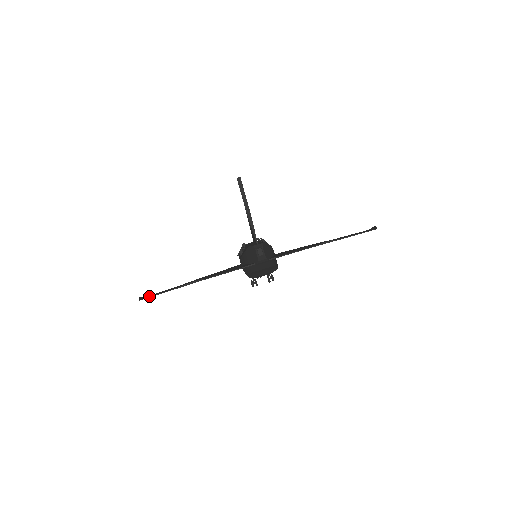
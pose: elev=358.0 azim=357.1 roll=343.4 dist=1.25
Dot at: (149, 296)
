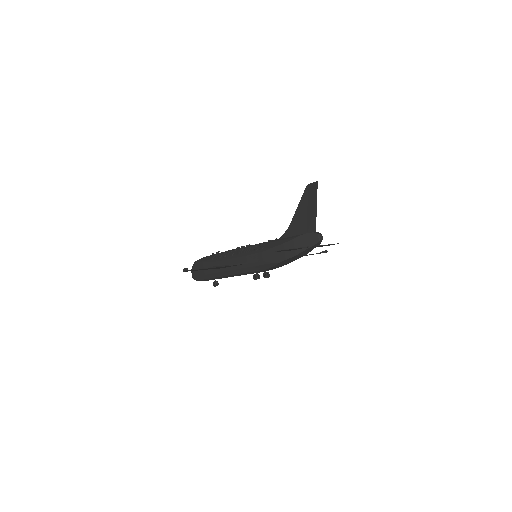
Dot at: occluded
